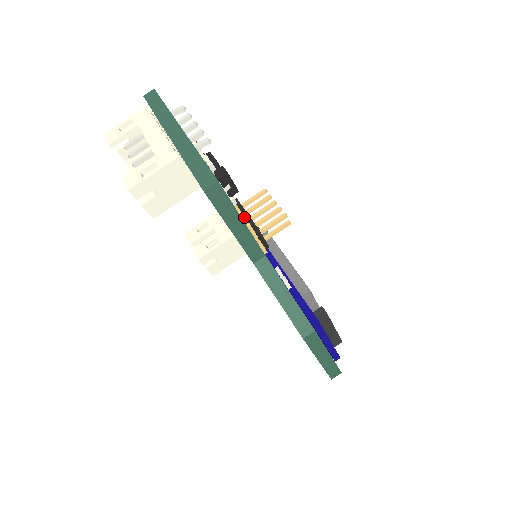
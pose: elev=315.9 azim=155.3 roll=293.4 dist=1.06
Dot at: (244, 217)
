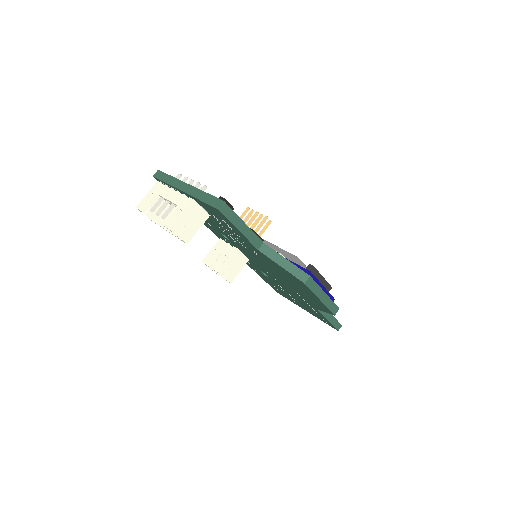
Dot at: occluded
